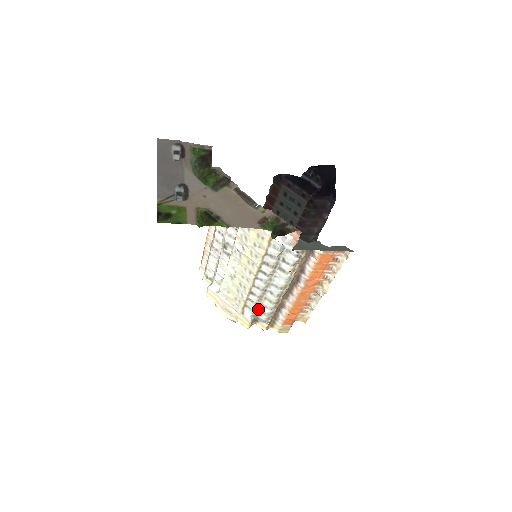
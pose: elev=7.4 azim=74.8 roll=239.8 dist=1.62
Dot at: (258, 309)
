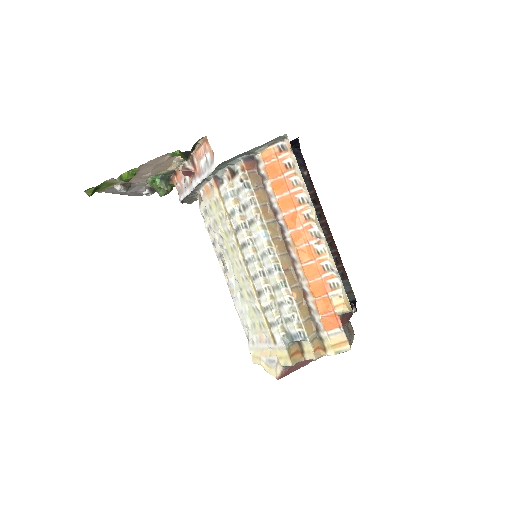
Dot at: (283, 319)
